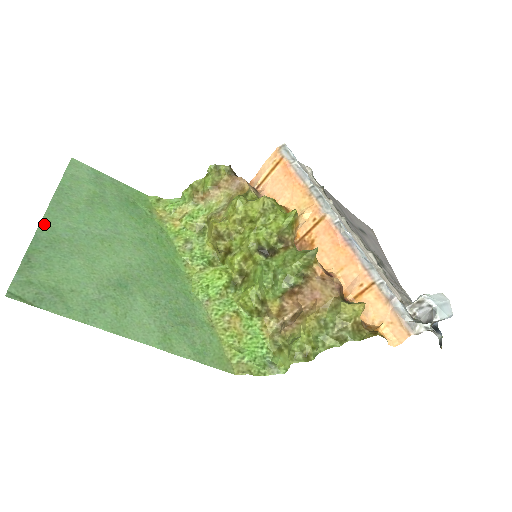
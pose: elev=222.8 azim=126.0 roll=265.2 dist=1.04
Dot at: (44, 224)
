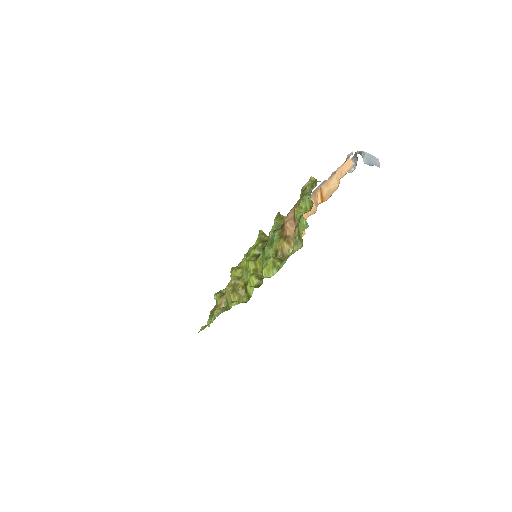
Dot at: occluded
